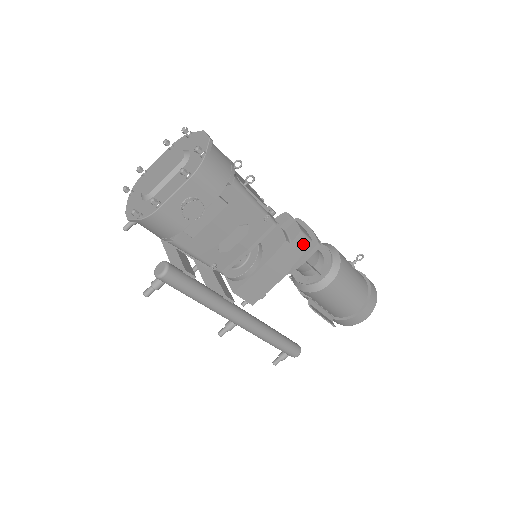
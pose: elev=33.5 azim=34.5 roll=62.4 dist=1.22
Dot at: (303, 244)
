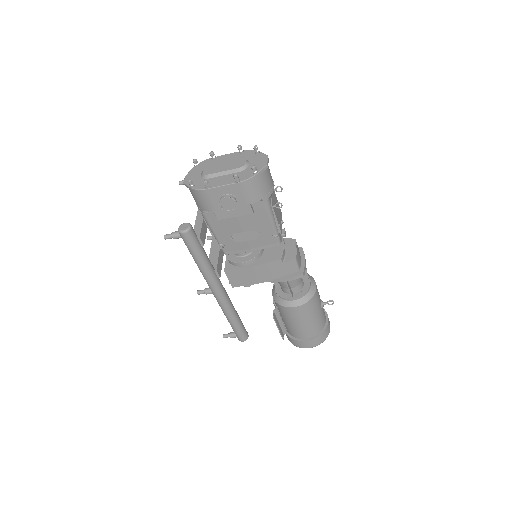
Dot at: (292, 268)
